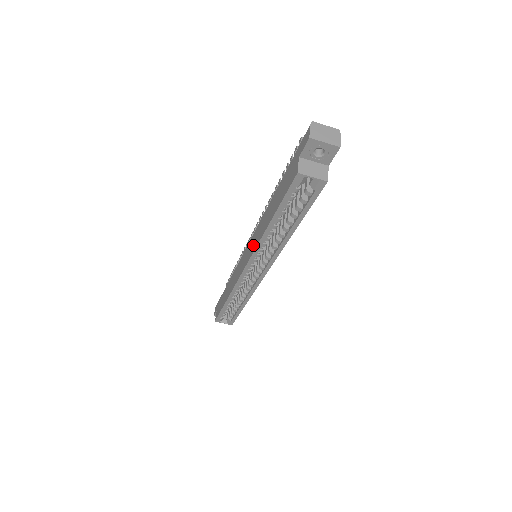
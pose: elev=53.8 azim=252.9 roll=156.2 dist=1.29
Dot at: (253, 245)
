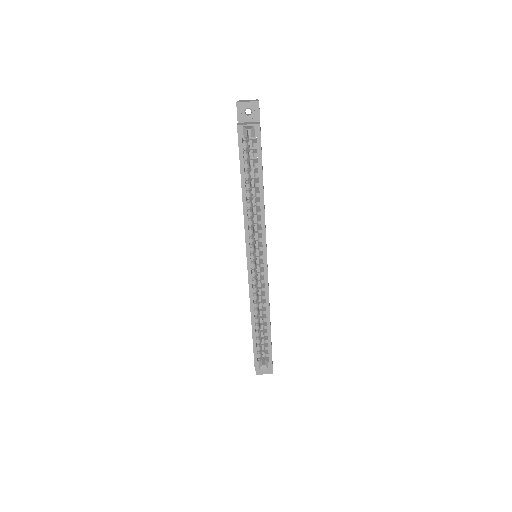
Dot at: occluded
